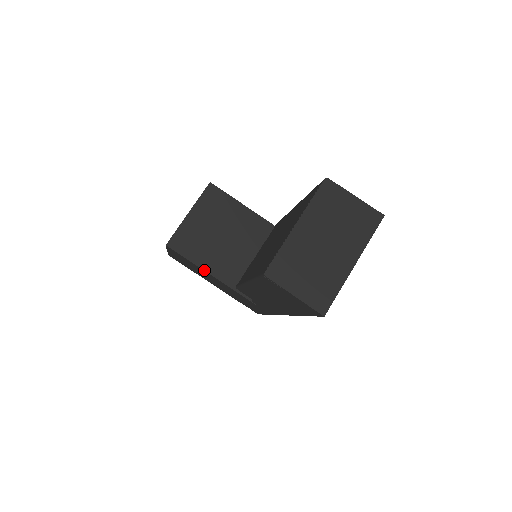
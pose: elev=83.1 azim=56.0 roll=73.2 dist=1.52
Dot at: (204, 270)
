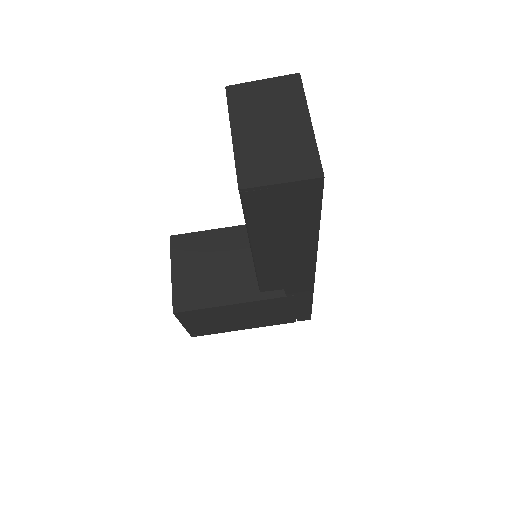
Dot at: (223, 305)
